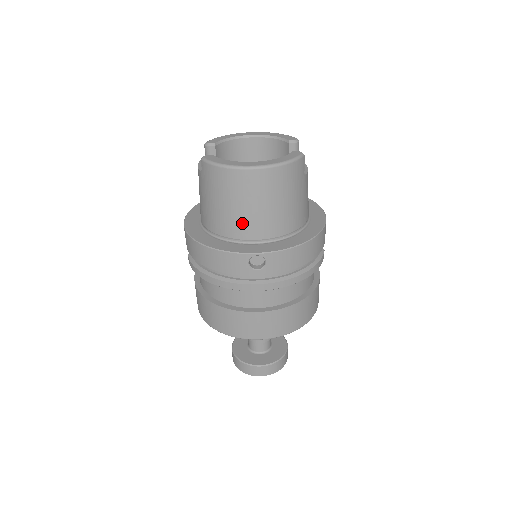
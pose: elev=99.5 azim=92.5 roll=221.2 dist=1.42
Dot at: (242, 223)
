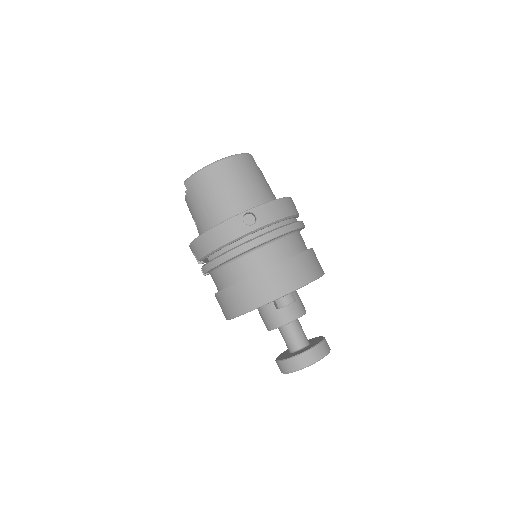
Dot at: (227, 203)
